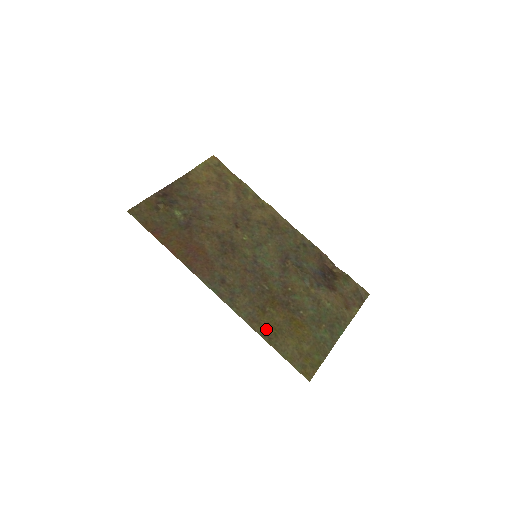
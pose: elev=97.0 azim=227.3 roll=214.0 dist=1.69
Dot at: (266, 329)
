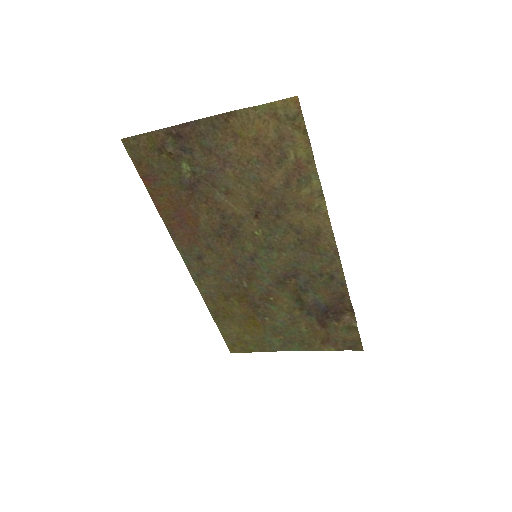
Dot at: (218, 310)
